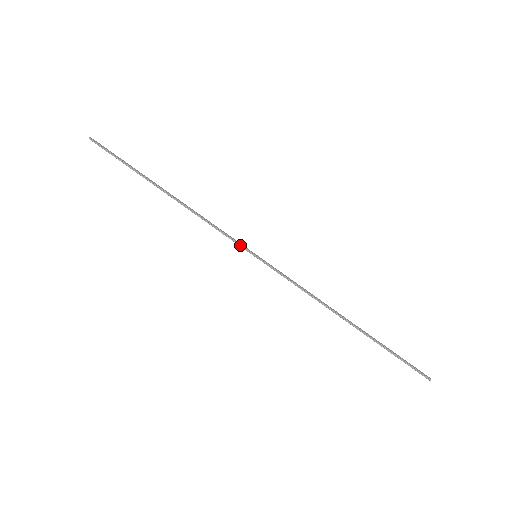
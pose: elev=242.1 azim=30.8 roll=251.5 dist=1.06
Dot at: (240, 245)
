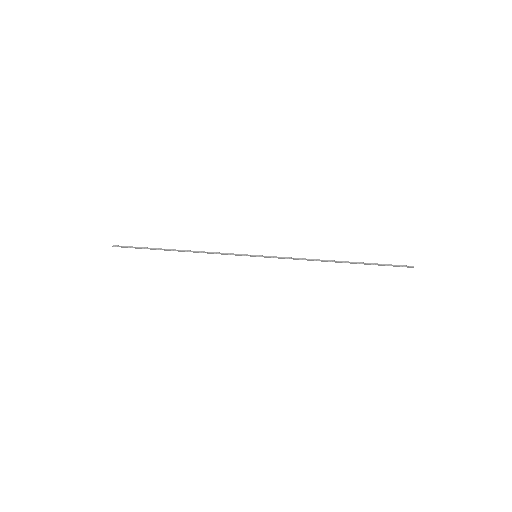
Dot at: (242, 255)
